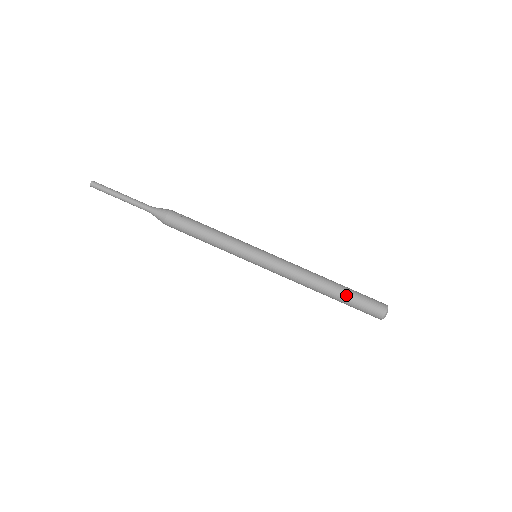
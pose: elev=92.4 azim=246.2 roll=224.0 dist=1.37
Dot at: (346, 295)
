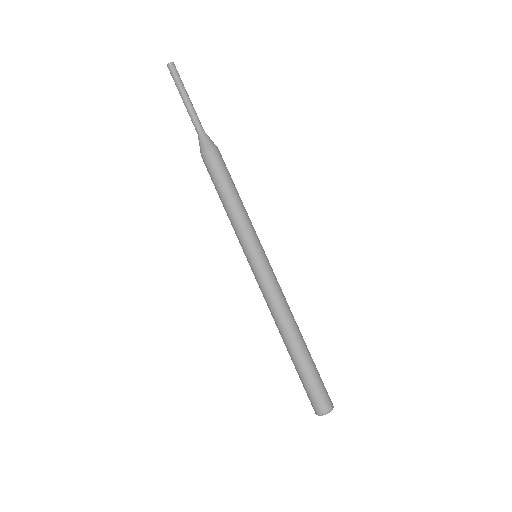
Dot at: (305, 363)
